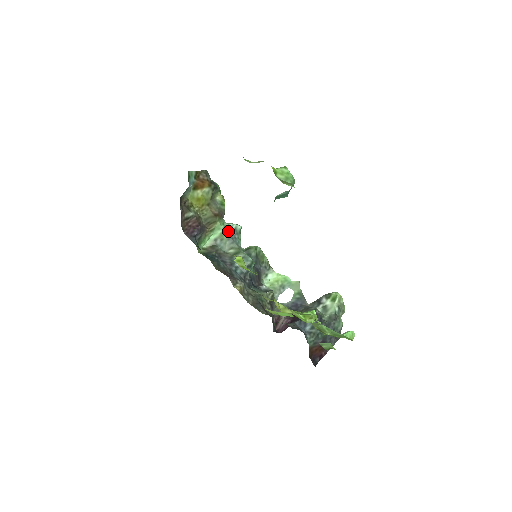
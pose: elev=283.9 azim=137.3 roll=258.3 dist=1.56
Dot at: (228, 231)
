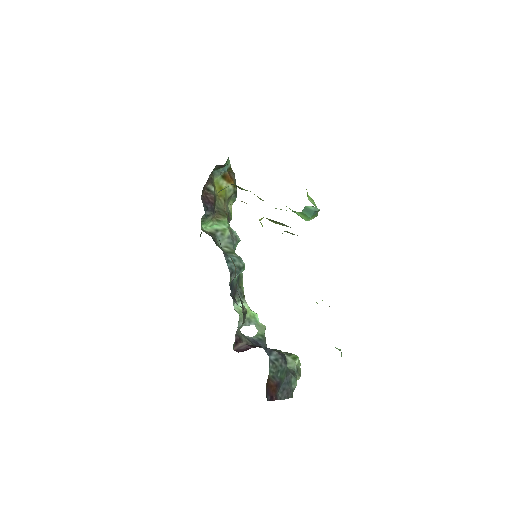
Dot at: (231, 232)
